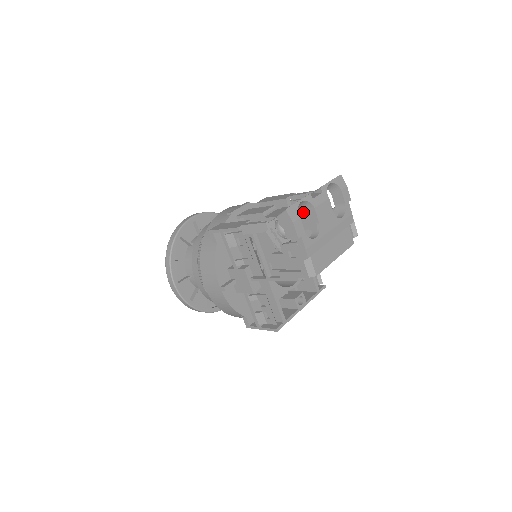
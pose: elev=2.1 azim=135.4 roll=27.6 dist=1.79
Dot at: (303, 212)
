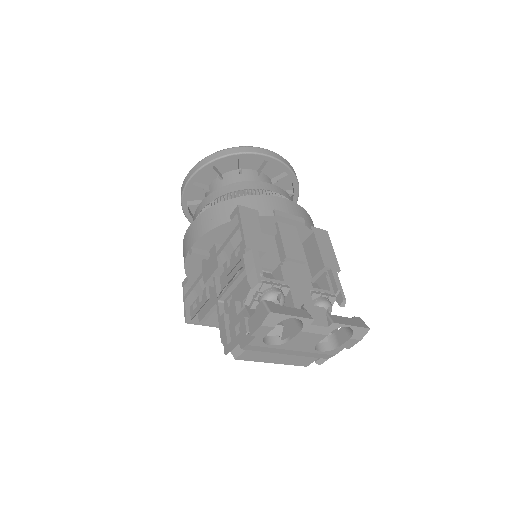
Dot at: occluded
